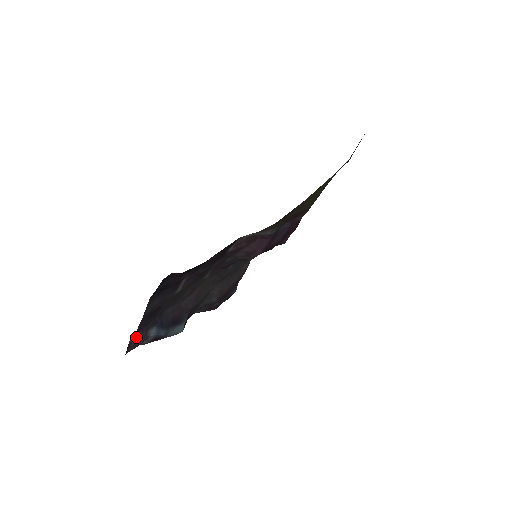
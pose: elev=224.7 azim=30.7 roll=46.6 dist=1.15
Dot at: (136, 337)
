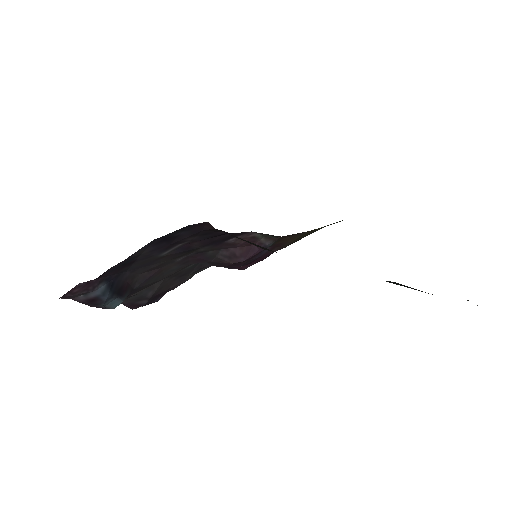
Dot at: (87, 283)
